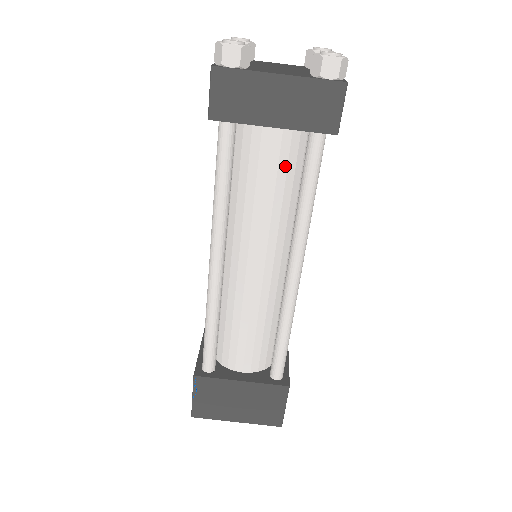
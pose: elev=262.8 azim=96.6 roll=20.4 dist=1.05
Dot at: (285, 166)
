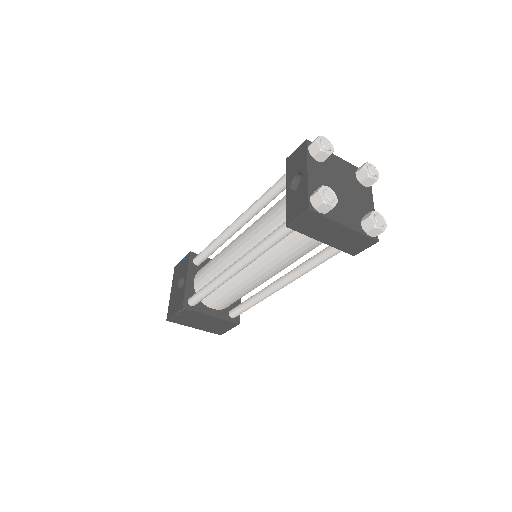
Dot at: (312, 247)
